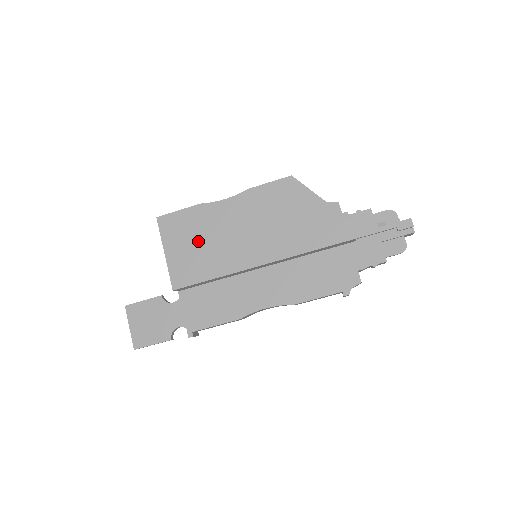
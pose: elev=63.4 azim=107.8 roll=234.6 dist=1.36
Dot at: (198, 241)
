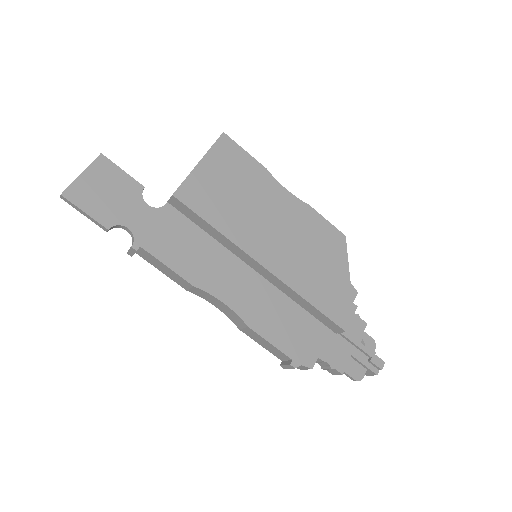
Dot at: (236, 189)
